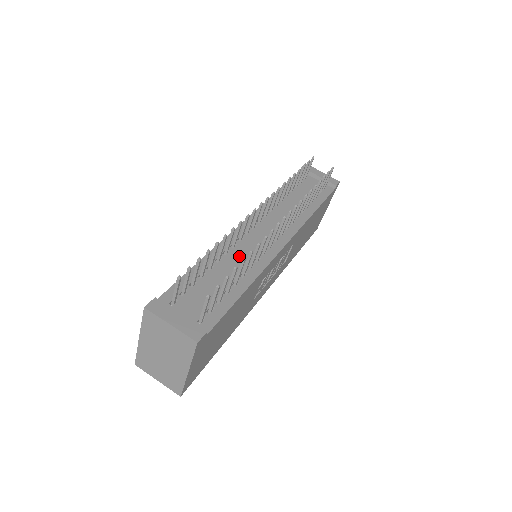
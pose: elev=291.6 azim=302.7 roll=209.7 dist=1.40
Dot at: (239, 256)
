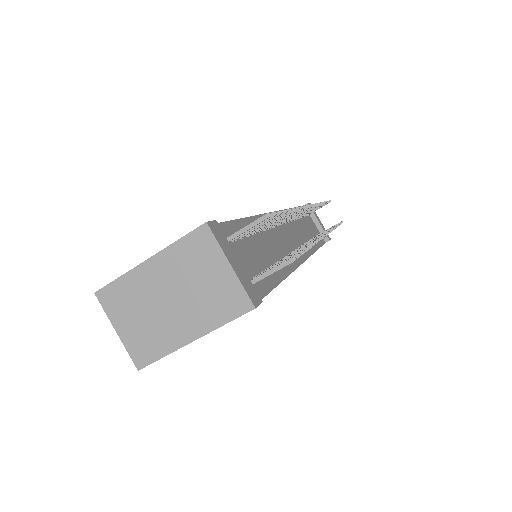
Dot at: (273, 242)
